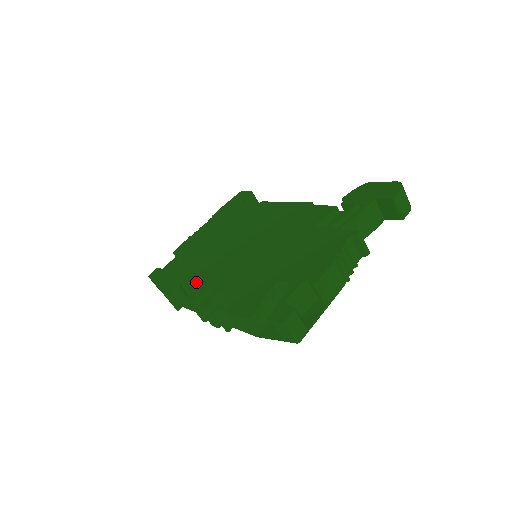
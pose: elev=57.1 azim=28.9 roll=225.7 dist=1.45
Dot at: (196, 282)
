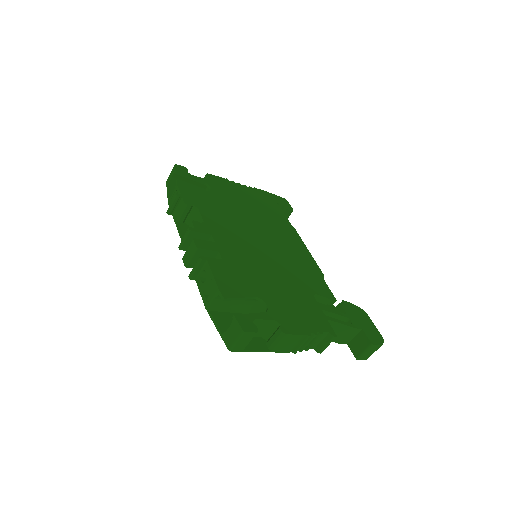
Dot at: (207, 219)
